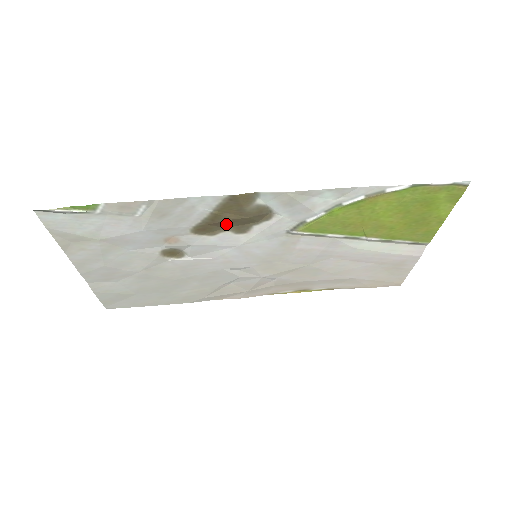
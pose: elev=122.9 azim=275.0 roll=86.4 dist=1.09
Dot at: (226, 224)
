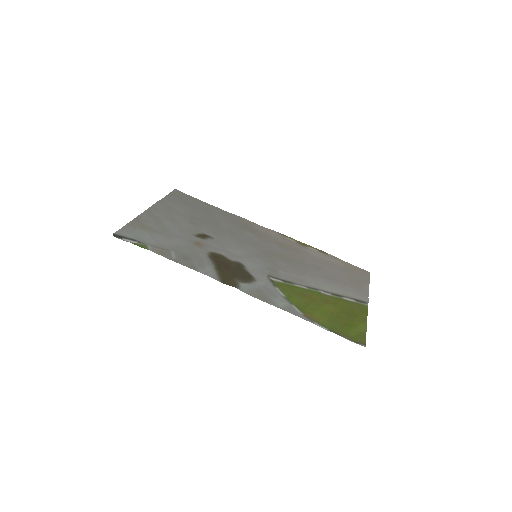
Dot at: (228, 265)
